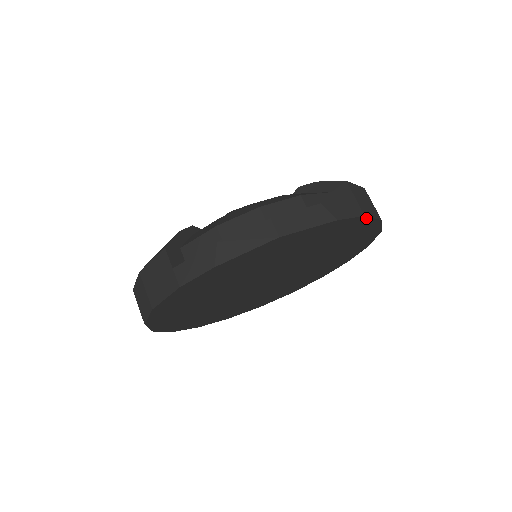
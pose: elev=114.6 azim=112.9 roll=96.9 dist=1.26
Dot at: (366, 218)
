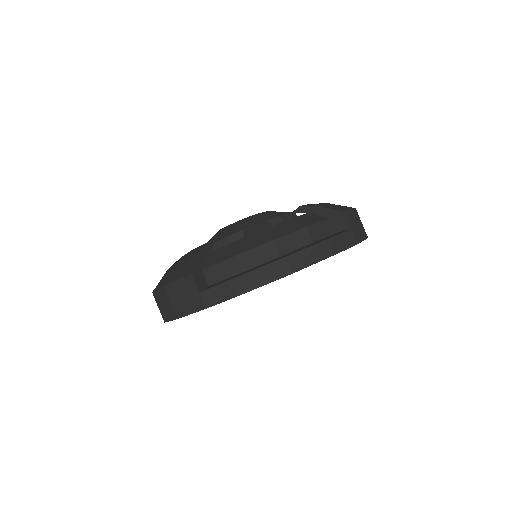
Dot at: (358, 243)
